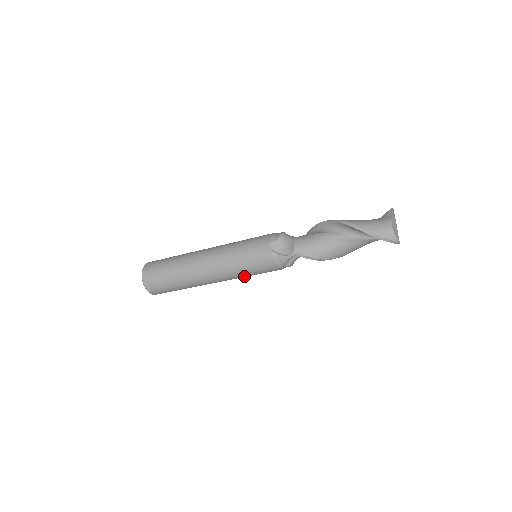
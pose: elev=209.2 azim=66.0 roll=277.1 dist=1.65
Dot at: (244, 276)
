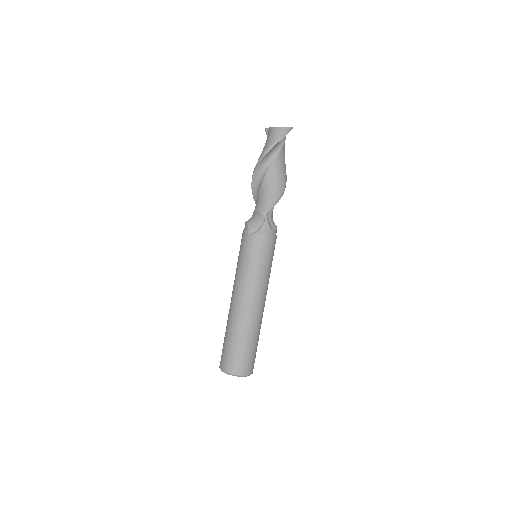
Dot at: (268, 273)
